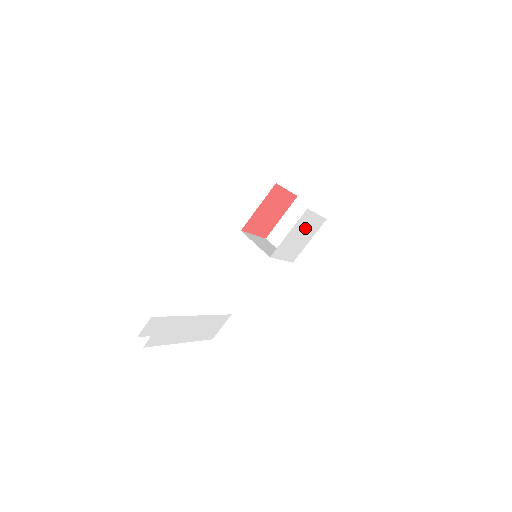
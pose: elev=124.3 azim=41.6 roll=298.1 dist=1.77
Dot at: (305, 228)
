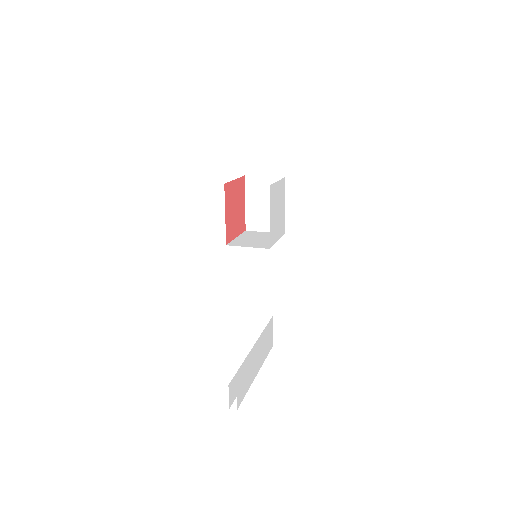
Dot at: (277, 201)
